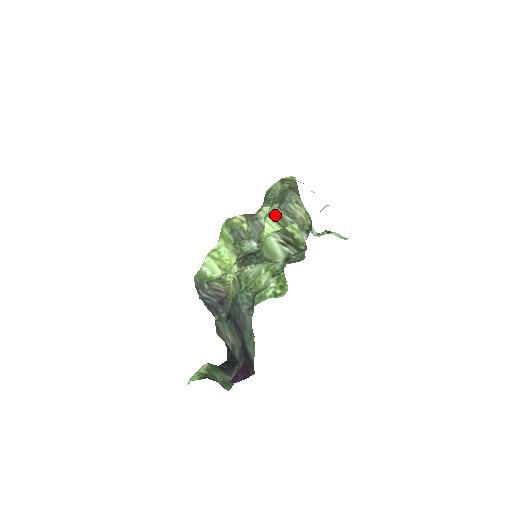
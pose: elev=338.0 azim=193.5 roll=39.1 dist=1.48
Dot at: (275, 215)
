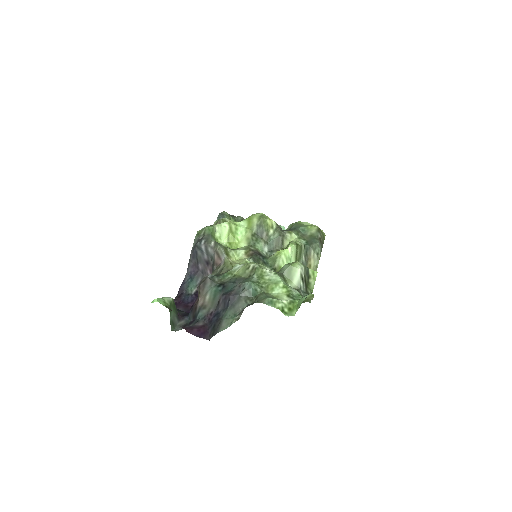
Dot at: (299, 248)
